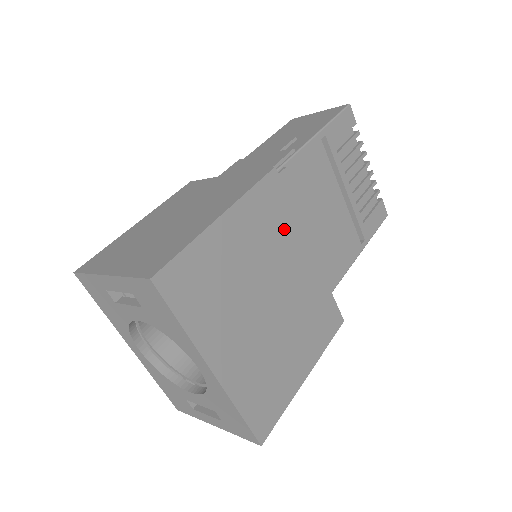
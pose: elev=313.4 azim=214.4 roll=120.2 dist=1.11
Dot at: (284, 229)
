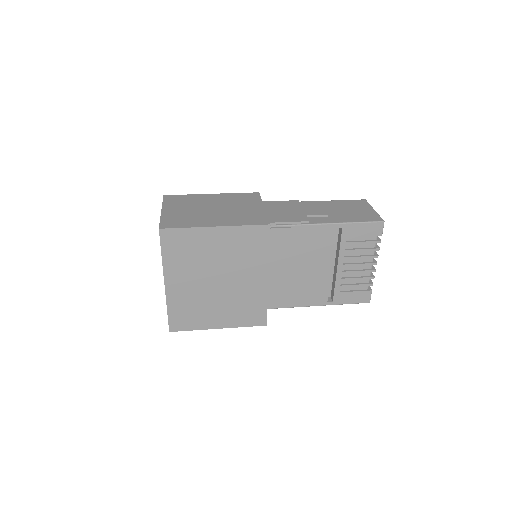
Dot at: (254, 256)
